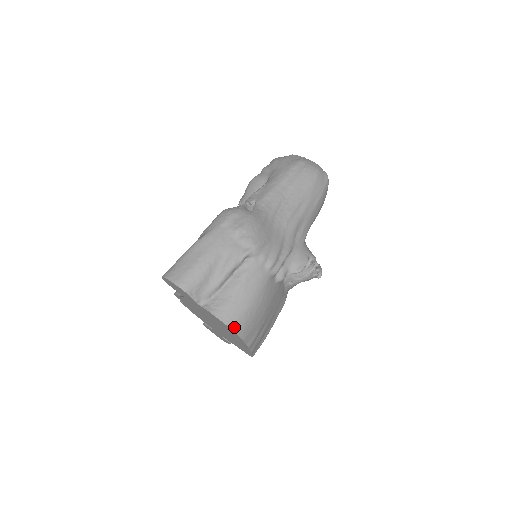
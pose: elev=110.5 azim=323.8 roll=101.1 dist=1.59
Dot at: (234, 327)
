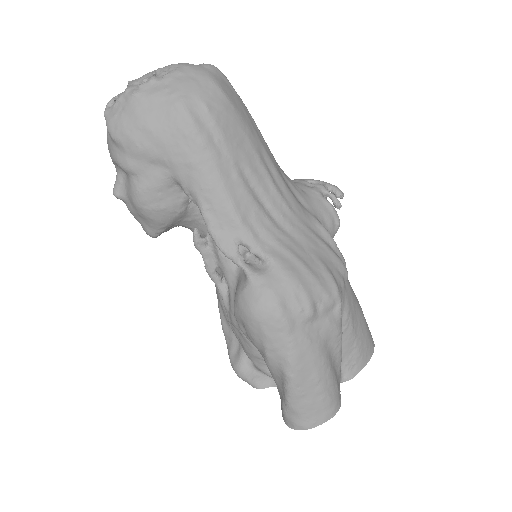
Dot at: (373, 347)
